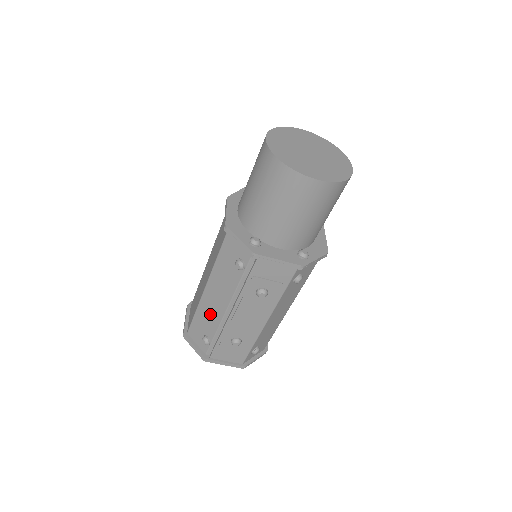
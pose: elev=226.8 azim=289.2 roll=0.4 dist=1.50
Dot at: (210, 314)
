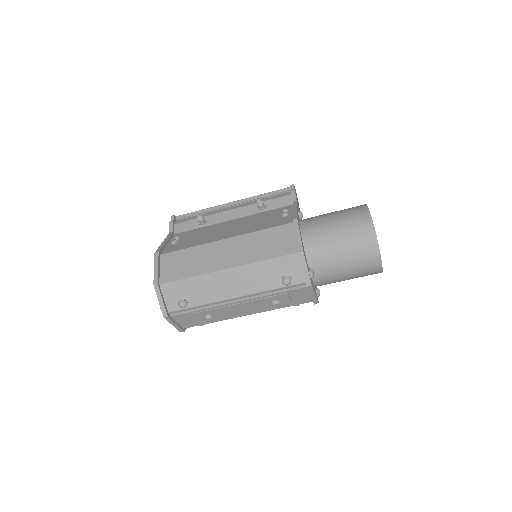
Dot at: (211, 289)
